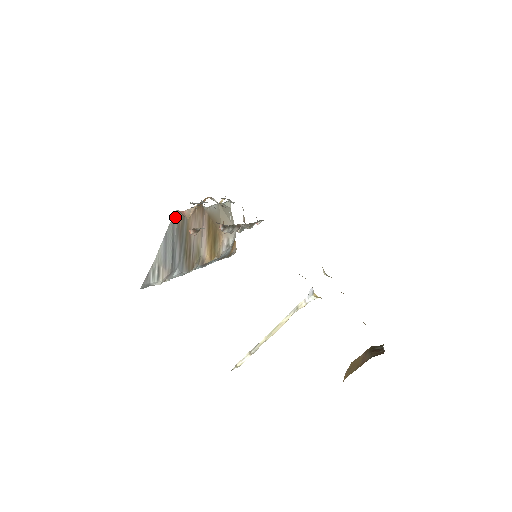
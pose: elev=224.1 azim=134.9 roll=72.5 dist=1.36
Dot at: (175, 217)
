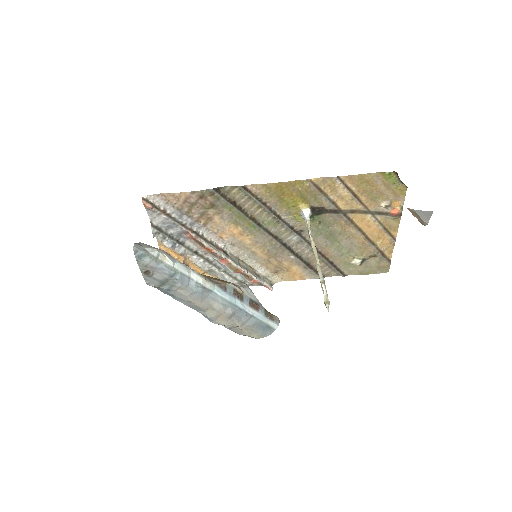
Dot at: occluded
